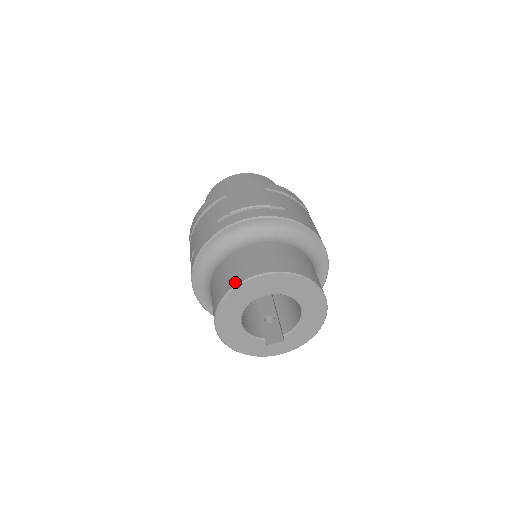
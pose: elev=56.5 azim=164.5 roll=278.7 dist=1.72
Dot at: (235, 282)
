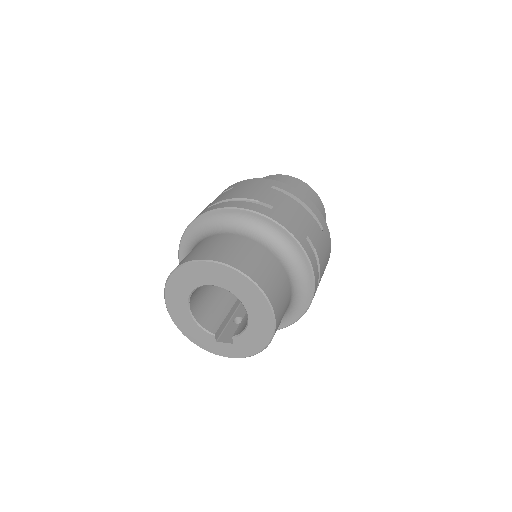
Dot at: (181, 263)
